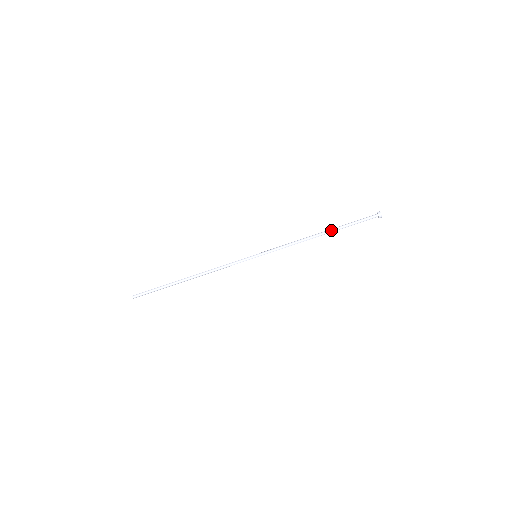
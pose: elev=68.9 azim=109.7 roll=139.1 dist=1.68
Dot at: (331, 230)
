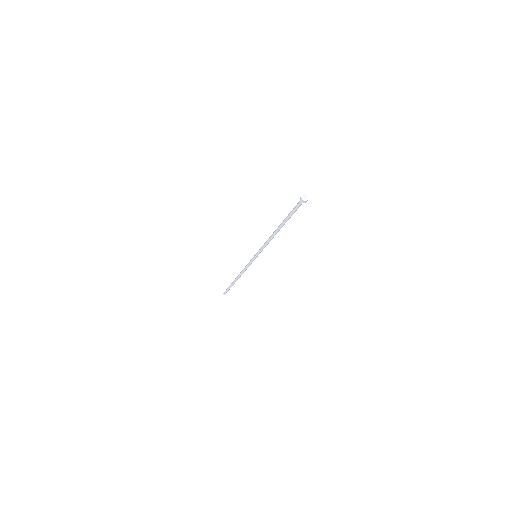
Dot at: (281, 224)
